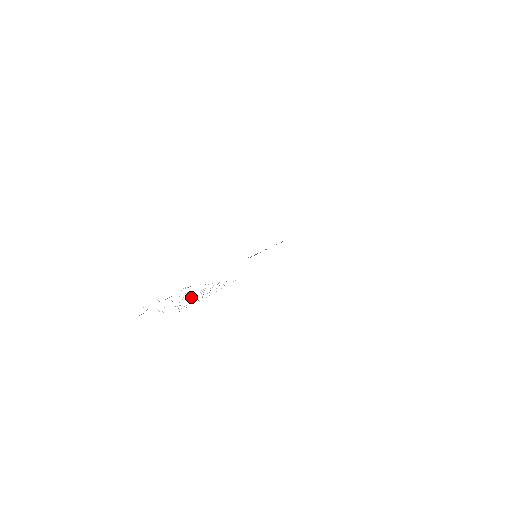
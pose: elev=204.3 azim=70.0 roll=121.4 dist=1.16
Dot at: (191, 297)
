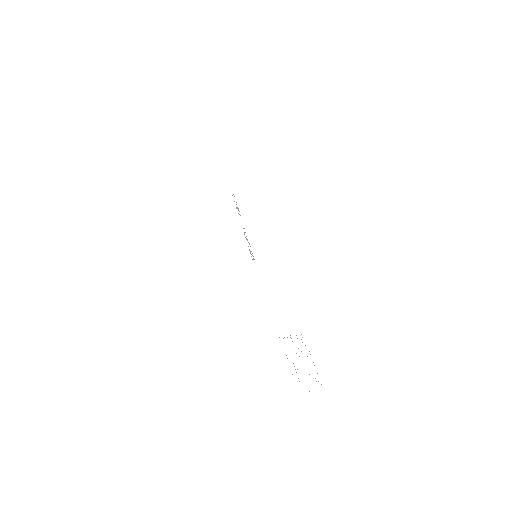
Dot at: occluded
